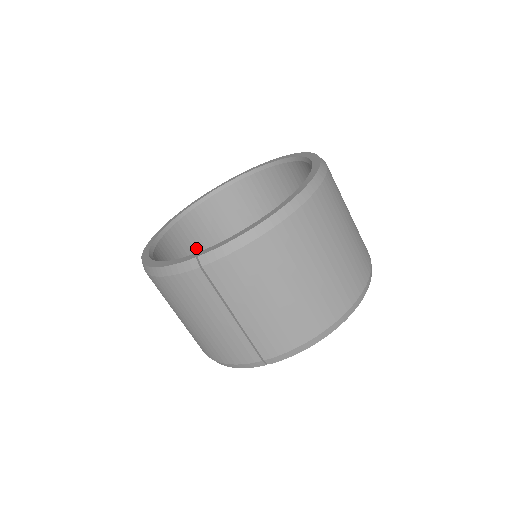
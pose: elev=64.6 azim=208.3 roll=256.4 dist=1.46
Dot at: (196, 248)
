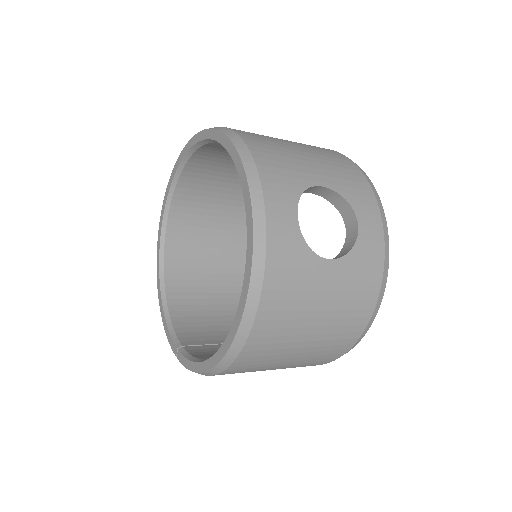
Dot at: (210, 195)
